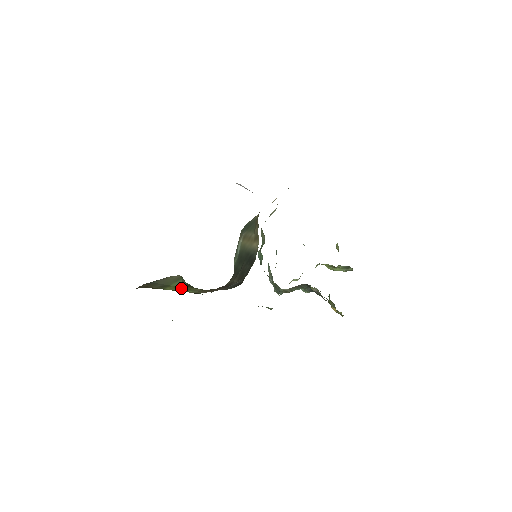
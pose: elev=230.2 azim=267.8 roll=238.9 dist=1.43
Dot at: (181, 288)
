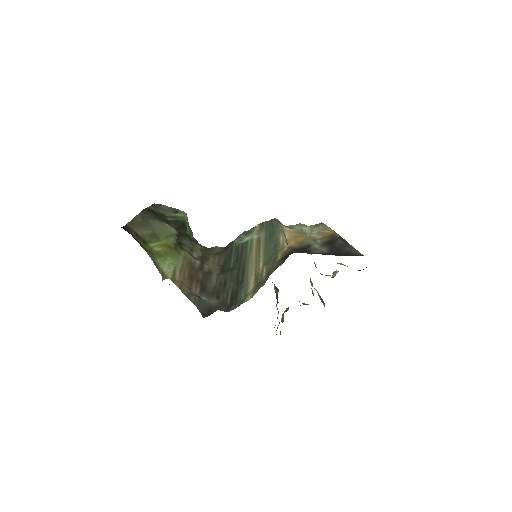
Dot at: (167, 249)
